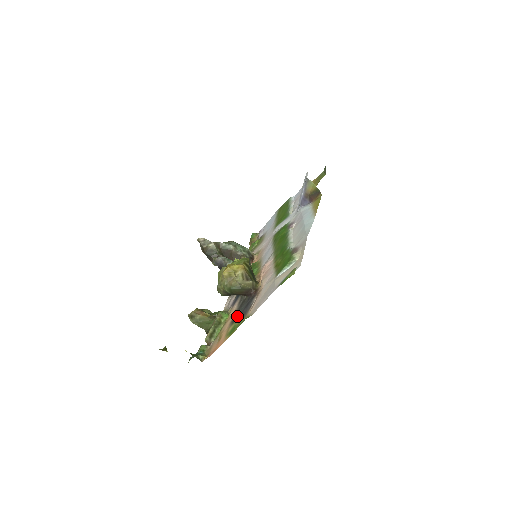
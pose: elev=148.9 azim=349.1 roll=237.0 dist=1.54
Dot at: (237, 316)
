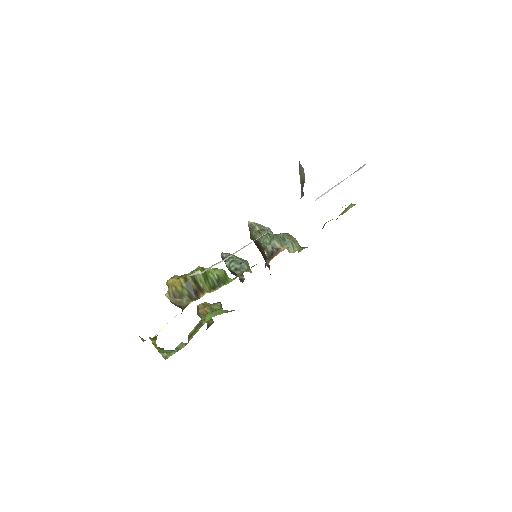
Dot at: occluded
